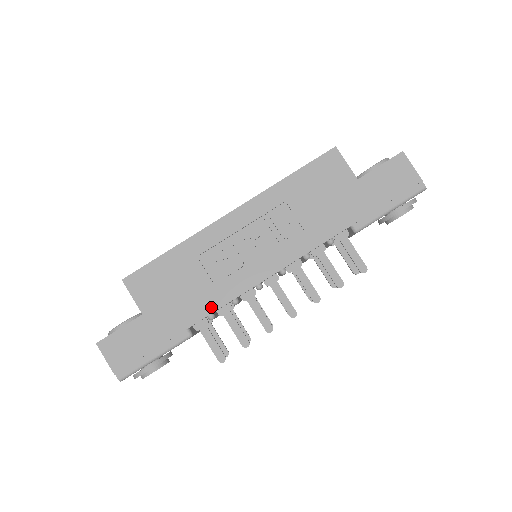
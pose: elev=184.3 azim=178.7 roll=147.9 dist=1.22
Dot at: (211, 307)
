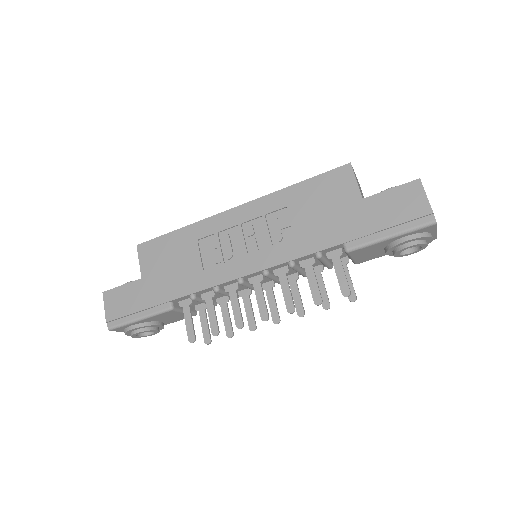
Dot at: (194, 288)
